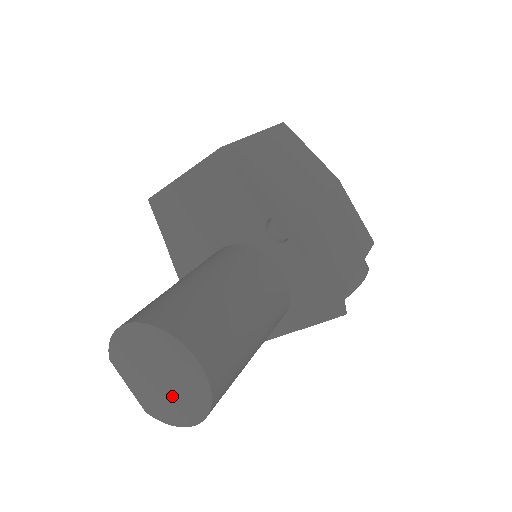
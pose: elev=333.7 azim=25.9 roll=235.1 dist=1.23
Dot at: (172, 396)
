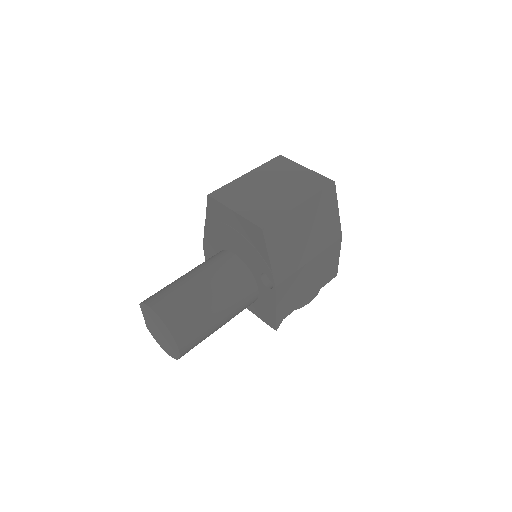
Dot at: (162, 340)
